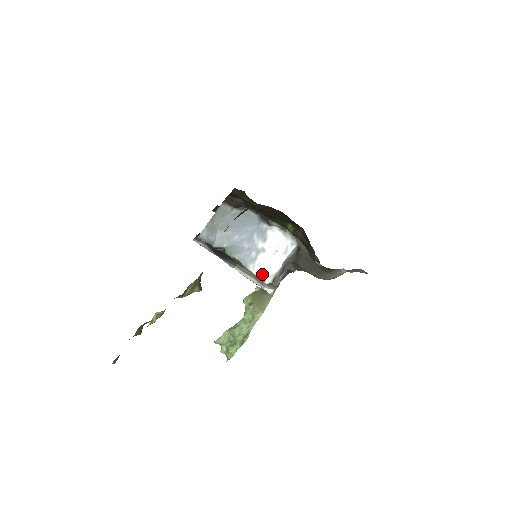
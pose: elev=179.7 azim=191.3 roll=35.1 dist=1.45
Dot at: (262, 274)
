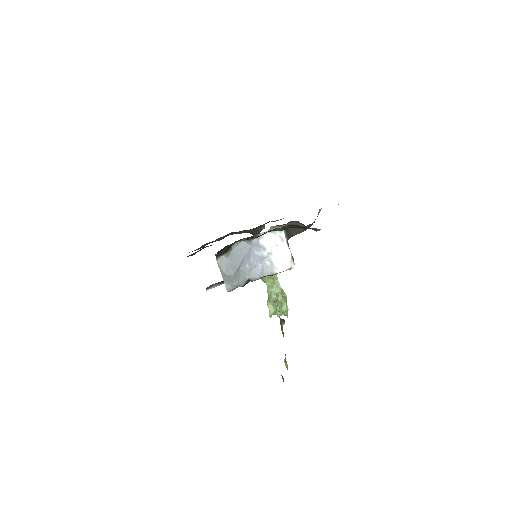
Dot at: (286, 267)
